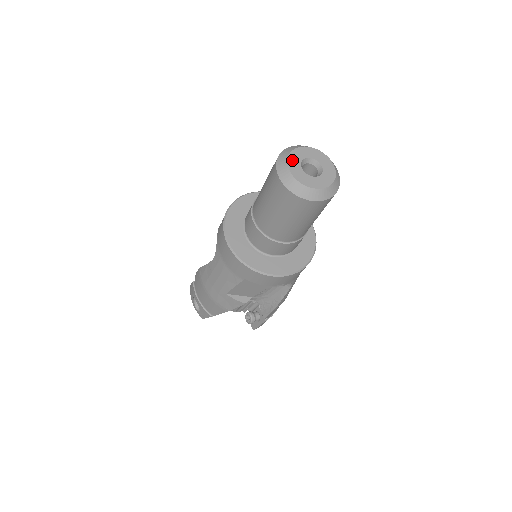
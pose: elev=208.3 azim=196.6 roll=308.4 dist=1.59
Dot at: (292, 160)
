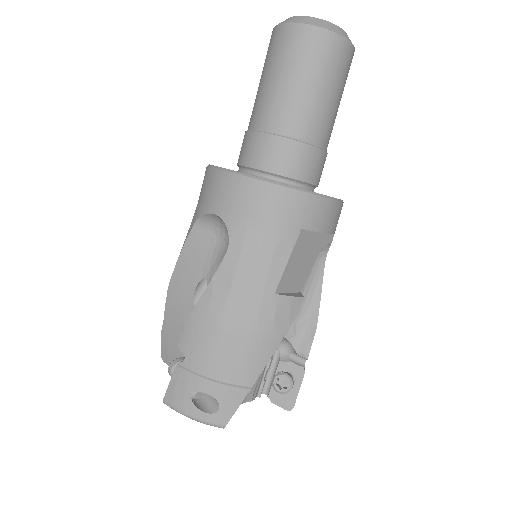
Dot at: occluded
